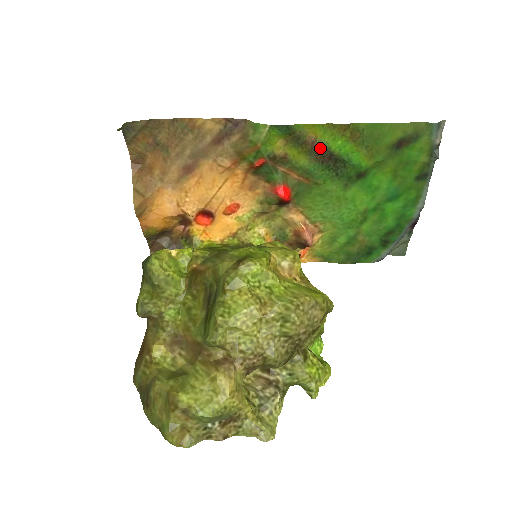
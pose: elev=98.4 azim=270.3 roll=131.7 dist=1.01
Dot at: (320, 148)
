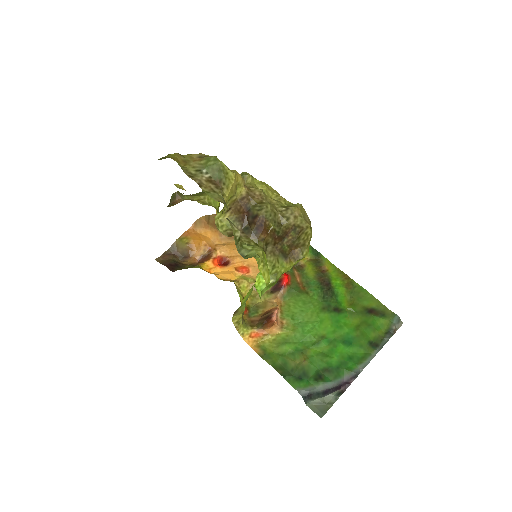
Dot at: (326, 276)
